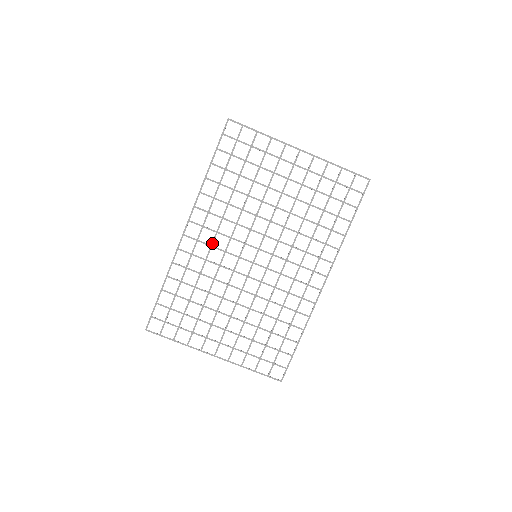
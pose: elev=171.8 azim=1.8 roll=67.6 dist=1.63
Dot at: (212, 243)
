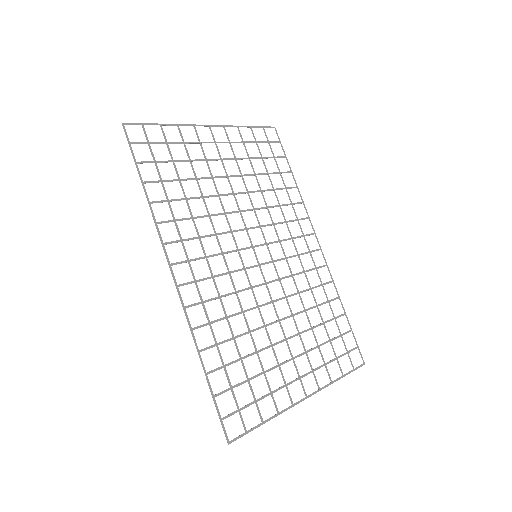
Dot at: (211, 273)
